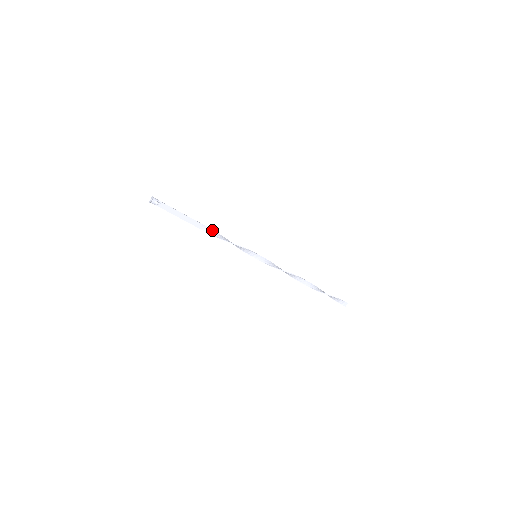
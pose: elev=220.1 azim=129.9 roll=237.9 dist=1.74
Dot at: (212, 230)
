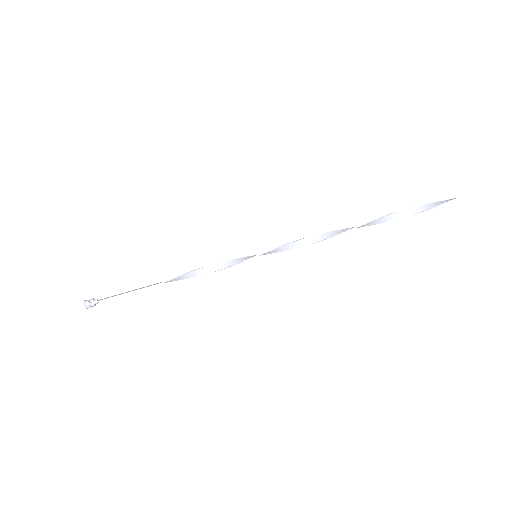
Dot at: occluded
